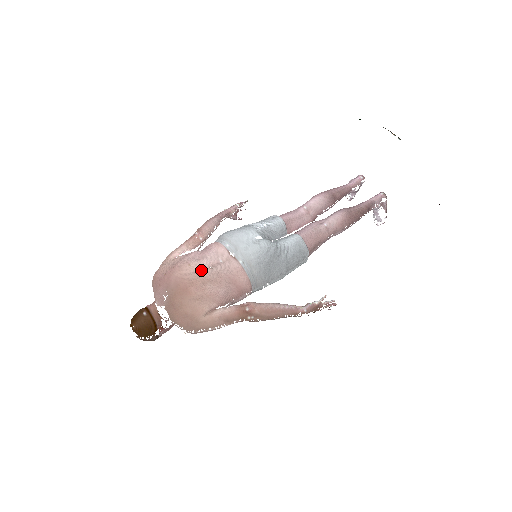
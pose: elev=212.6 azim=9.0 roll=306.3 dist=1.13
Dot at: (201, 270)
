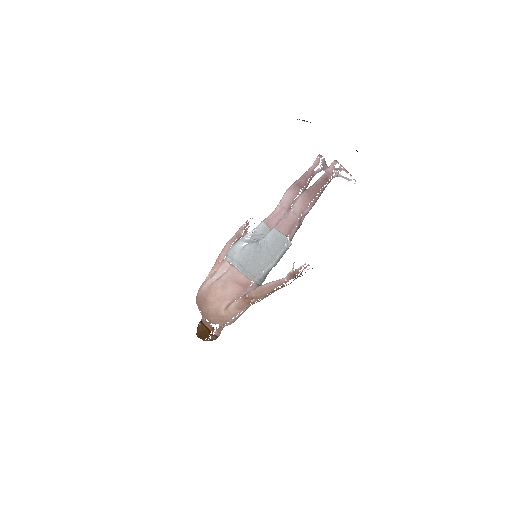
Dot at: (212, 284)
